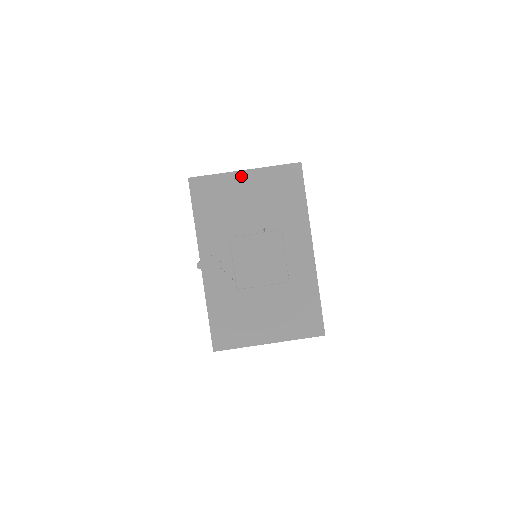
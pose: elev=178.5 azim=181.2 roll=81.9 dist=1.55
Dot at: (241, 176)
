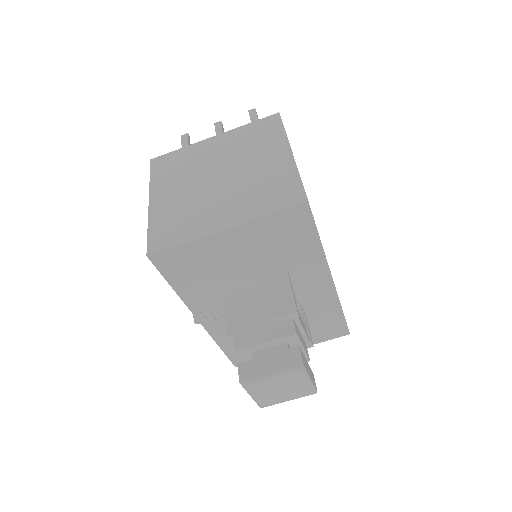
Dot at: (222, 237)
